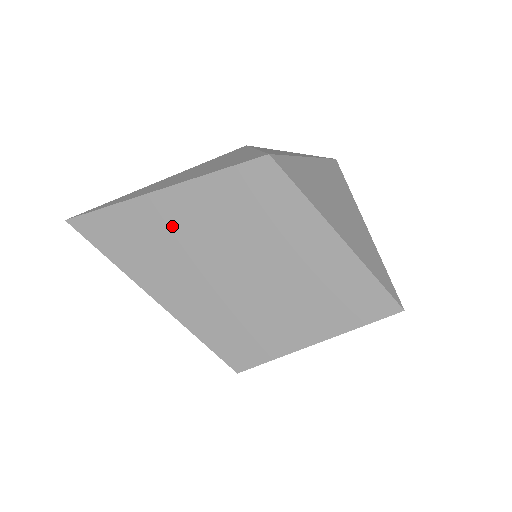
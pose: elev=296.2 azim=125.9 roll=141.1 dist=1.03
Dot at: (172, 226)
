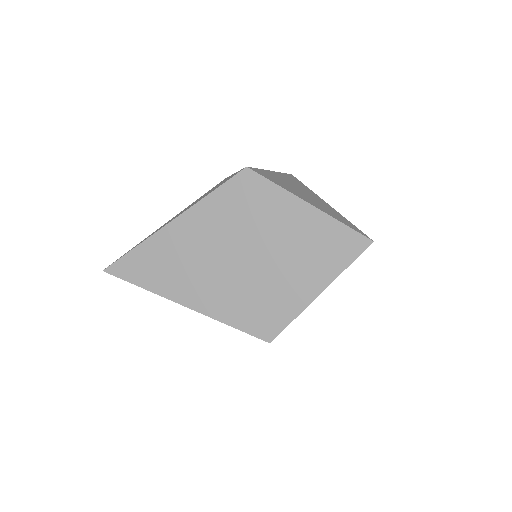
Dot at: (189, 243)
